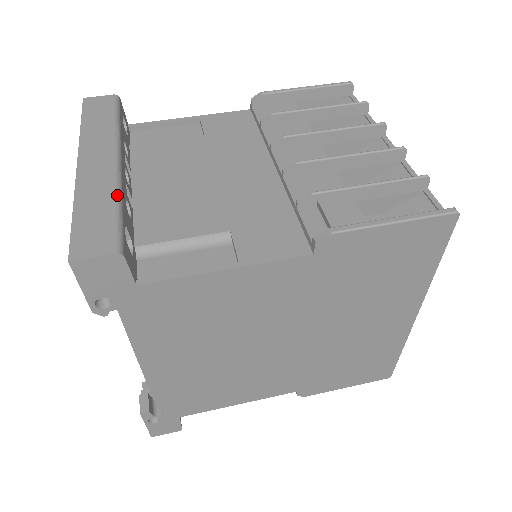
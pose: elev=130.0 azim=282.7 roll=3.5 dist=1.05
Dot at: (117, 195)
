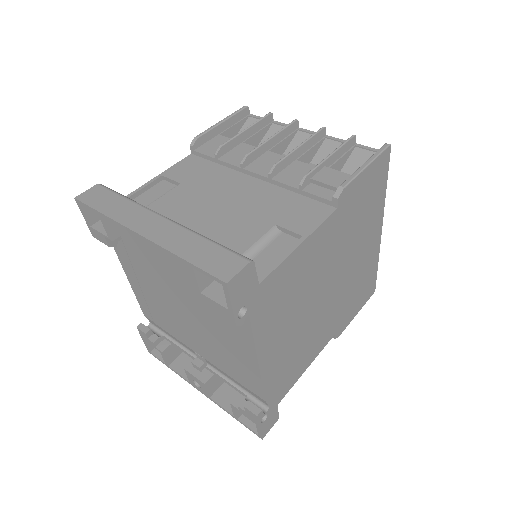
Dot at: (200, 235)
